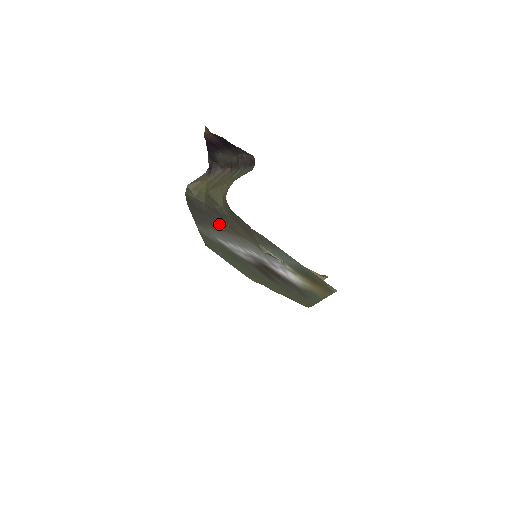
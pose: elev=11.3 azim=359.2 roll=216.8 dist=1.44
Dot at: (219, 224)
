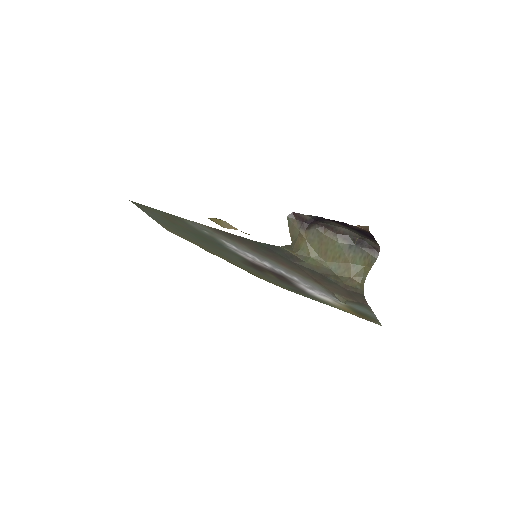
Dot at: (289, 265)
